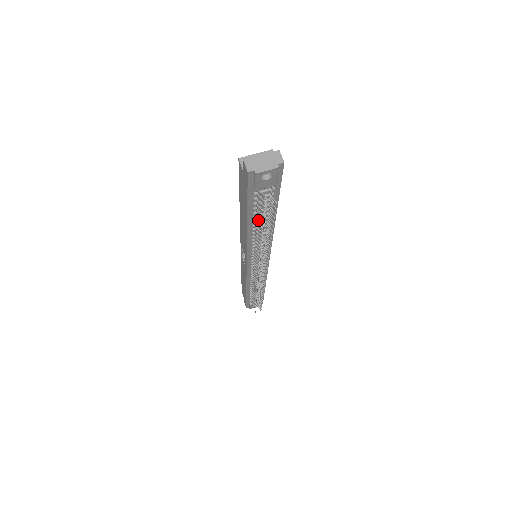
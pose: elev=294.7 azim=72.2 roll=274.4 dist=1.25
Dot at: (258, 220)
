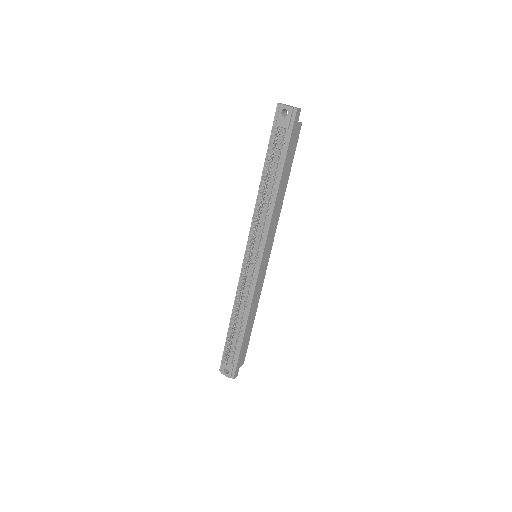
Dot at: (268, 169)
